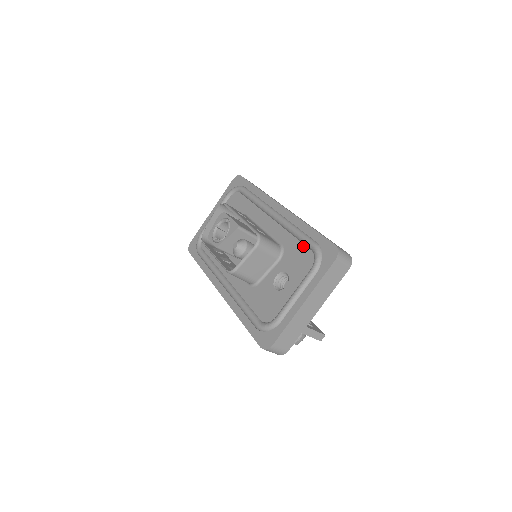
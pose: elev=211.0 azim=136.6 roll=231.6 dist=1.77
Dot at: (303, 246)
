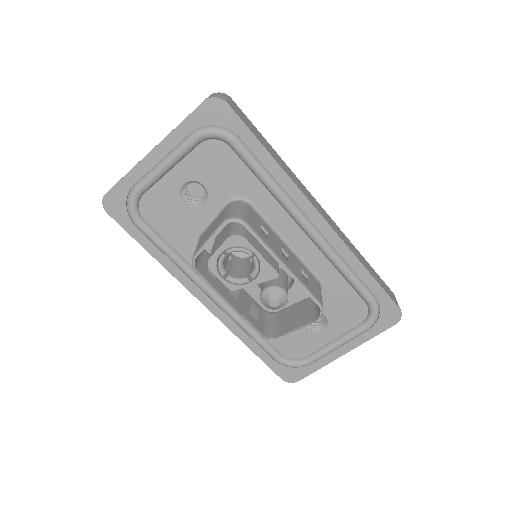
Dot at: (355, 294)
